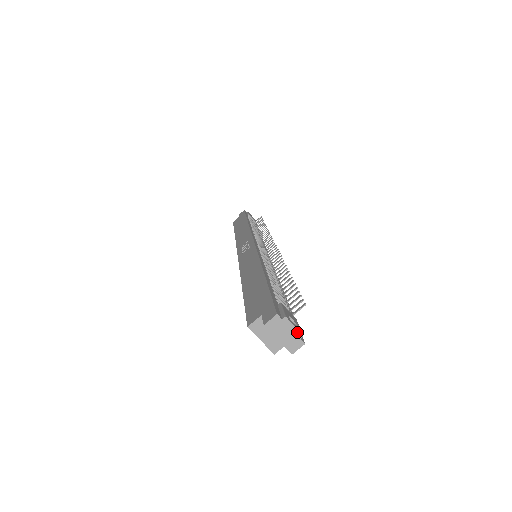
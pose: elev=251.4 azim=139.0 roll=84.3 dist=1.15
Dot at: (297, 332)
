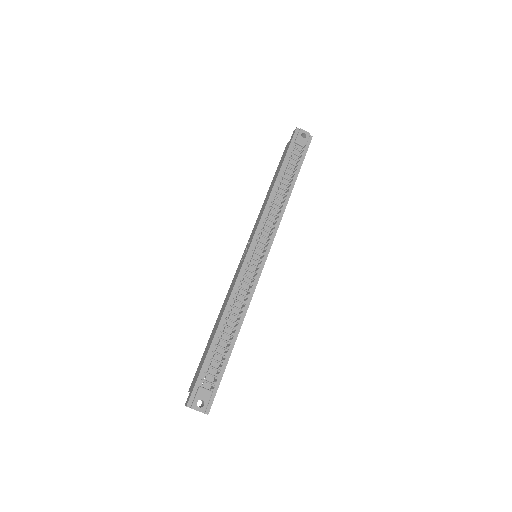
Dot at: occluded
